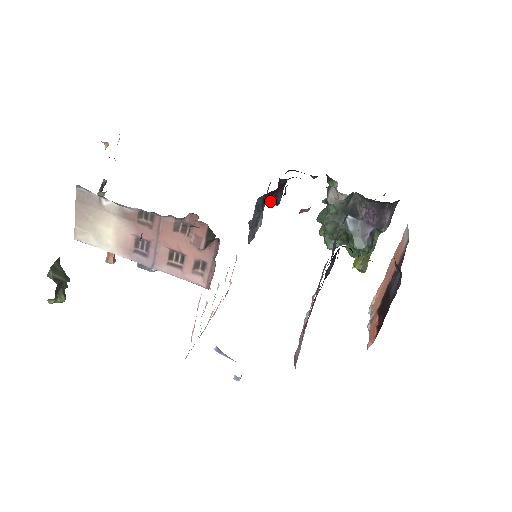
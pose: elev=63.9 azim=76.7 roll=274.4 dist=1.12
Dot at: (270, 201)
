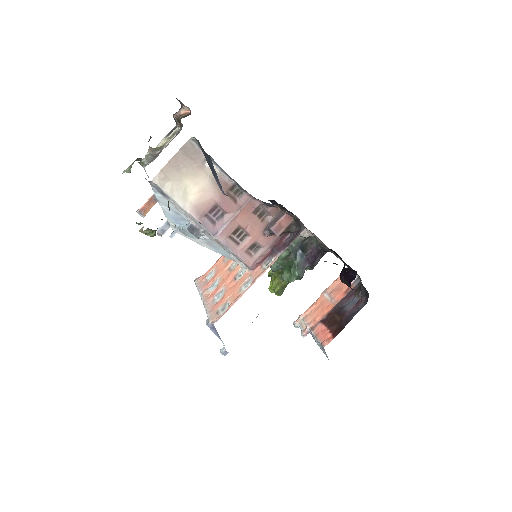
Dot at: occluded
